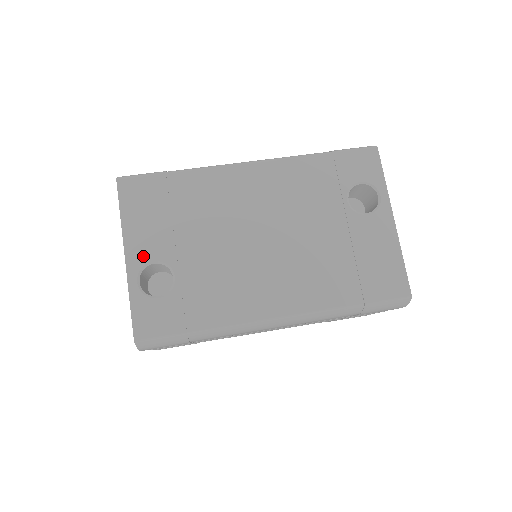
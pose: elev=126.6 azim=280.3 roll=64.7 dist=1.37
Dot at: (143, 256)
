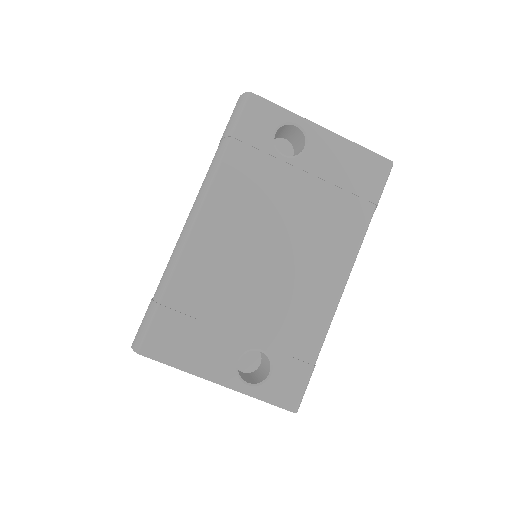
Dot at: (227, 368)
